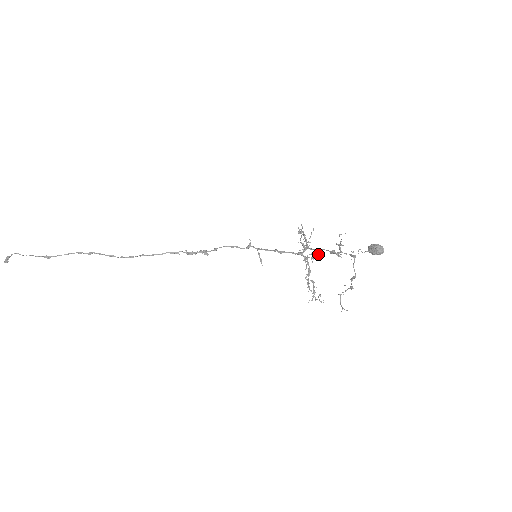
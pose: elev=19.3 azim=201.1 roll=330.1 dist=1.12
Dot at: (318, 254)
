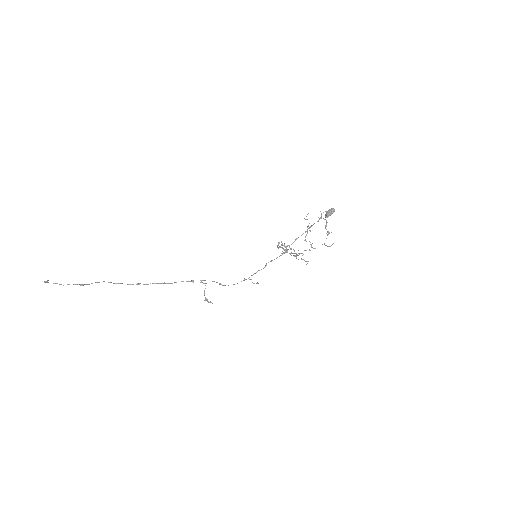
Dot at: occluded
